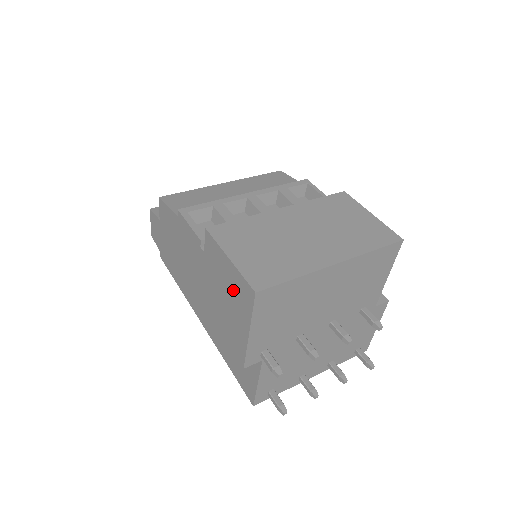
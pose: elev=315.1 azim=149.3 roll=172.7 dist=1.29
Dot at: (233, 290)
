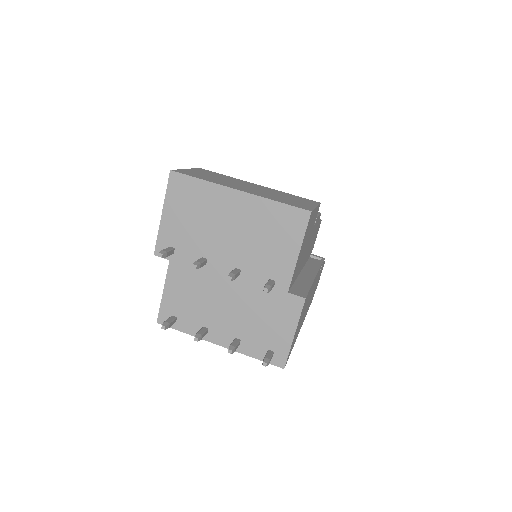
Dot at: occluded
